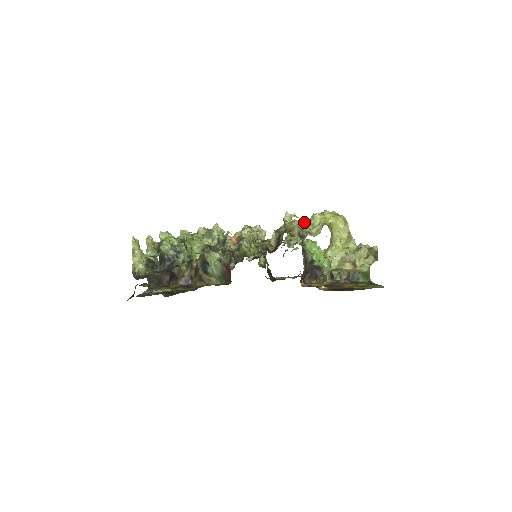
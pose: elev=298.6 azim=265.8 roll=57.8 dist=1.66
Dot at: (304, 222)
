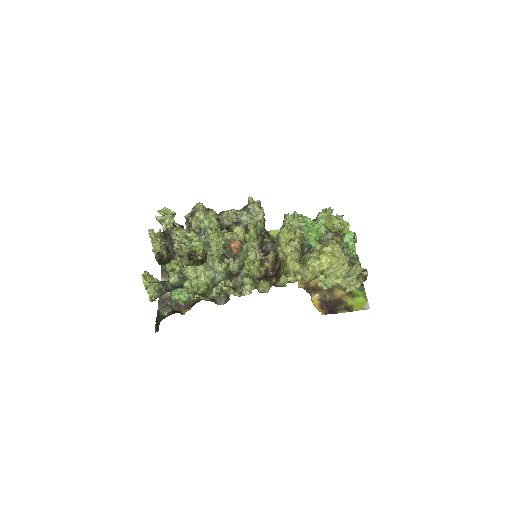
Dot at: (299, 278)
